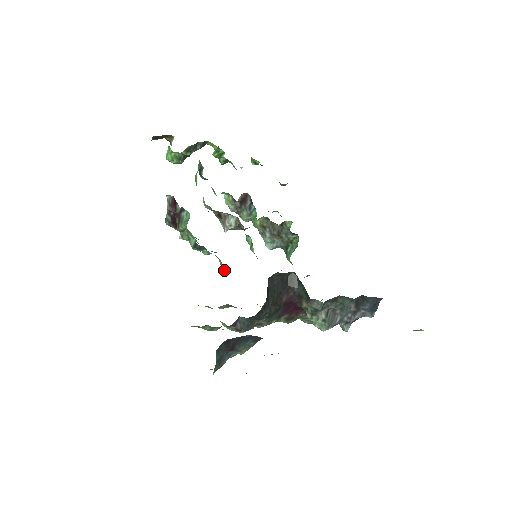
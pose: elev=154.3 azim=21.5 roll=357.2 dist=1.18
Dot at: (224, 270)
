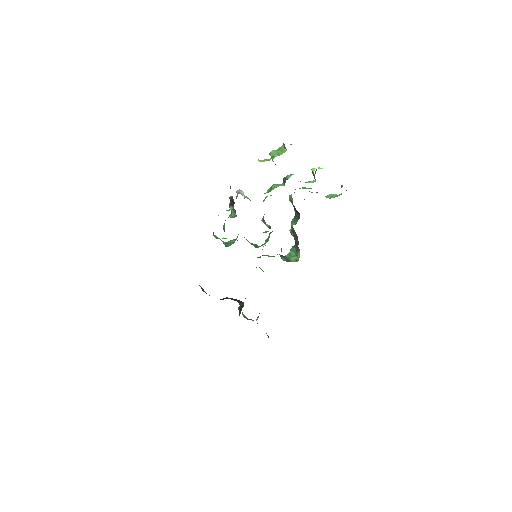
Dot at: occluded
